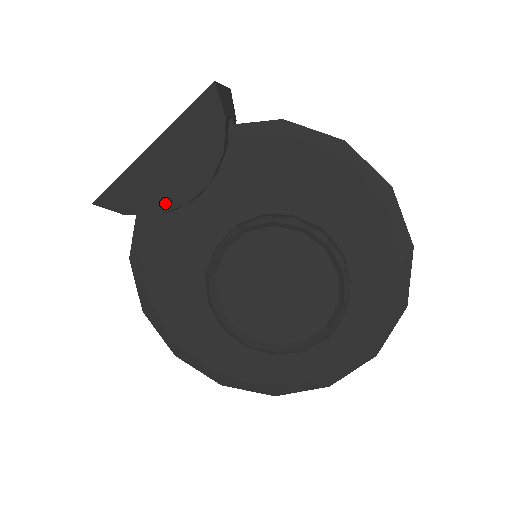
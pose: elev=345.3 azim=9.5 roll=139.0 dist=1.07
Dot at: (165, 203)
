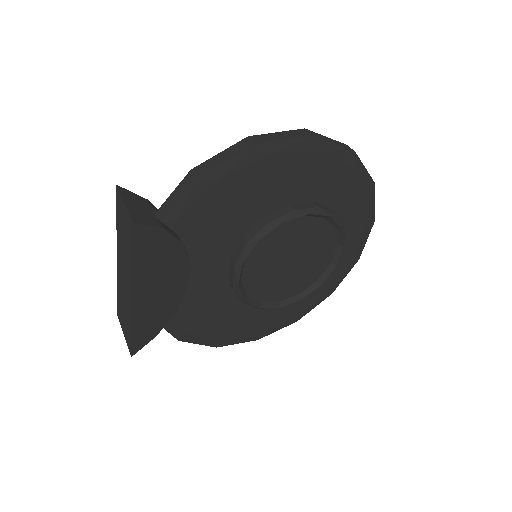
Dot at: (174, 303)
